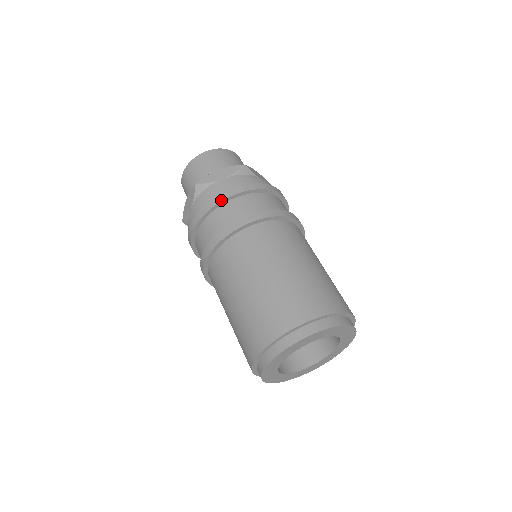
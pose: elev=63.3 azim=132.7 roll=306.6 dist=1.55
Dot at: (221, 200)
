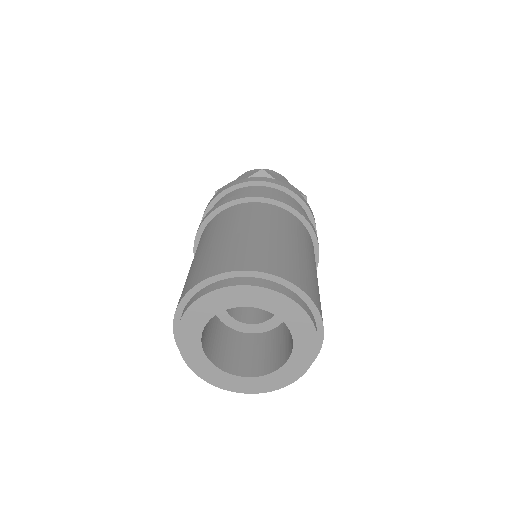
Dot at: (279, 184)
